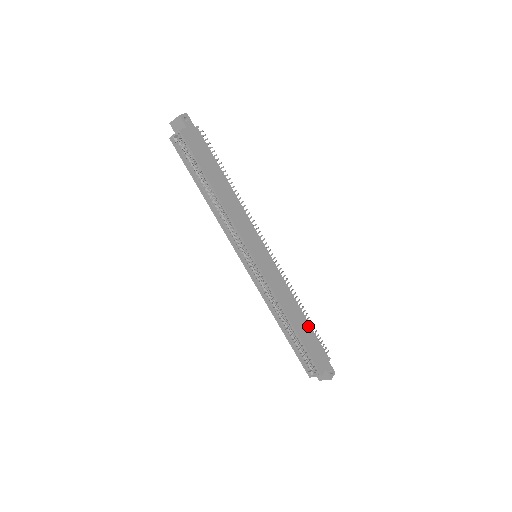
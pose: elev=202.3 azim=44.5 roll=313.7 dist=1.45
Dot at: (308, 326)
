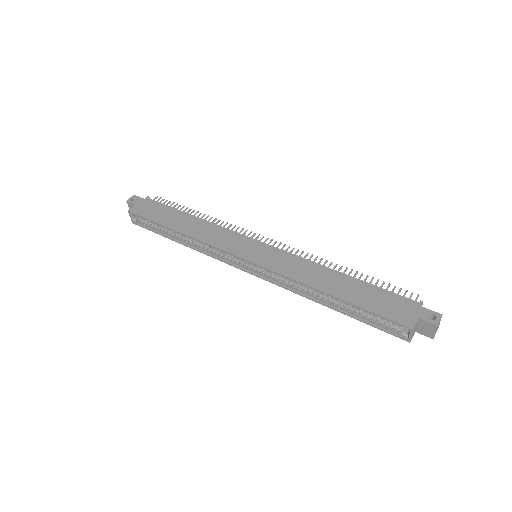
Dot at: (360, 284)
